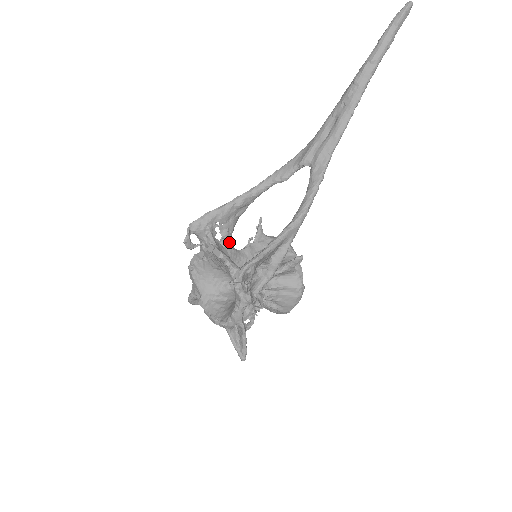
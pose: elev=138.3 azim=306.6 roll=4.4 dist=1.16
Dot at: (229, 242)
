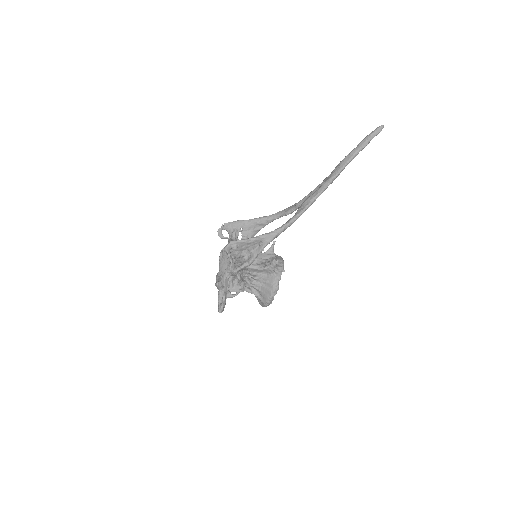
Dot at: occluded
